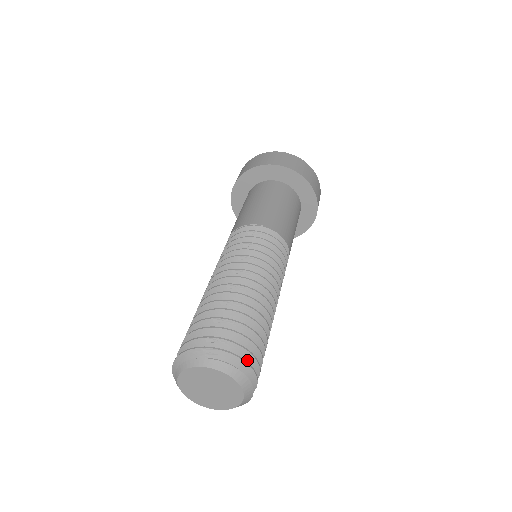
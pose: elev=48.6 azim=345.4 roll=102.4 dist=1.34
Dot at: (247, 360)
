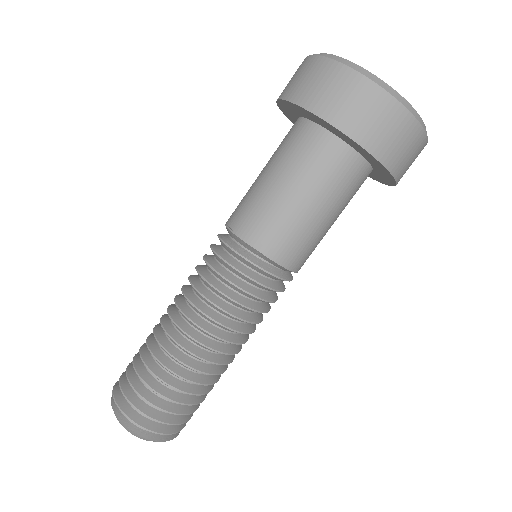
Dot at: (138, 410)
